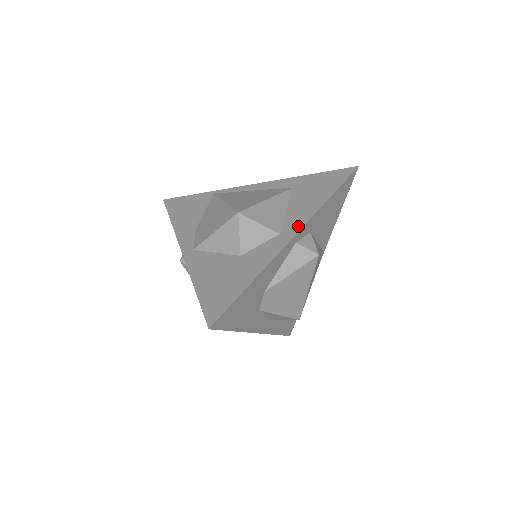
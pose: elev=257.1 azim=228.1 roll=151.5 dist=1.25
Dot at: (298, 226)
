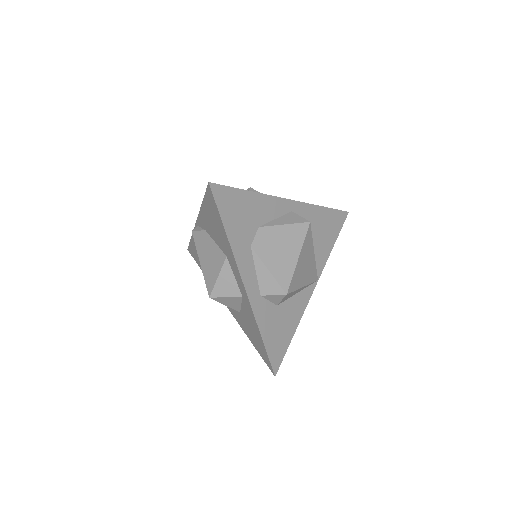
Dot at: (295, 202)
